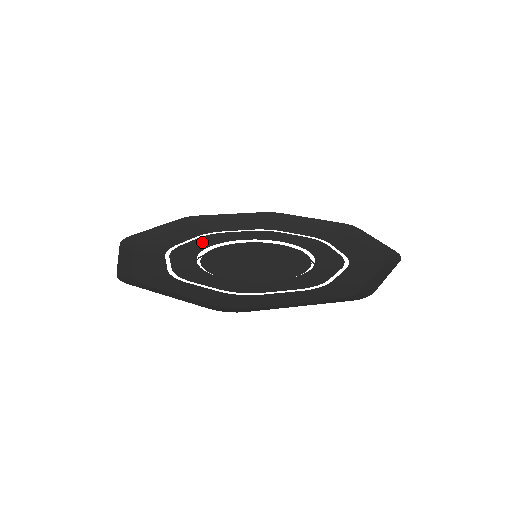
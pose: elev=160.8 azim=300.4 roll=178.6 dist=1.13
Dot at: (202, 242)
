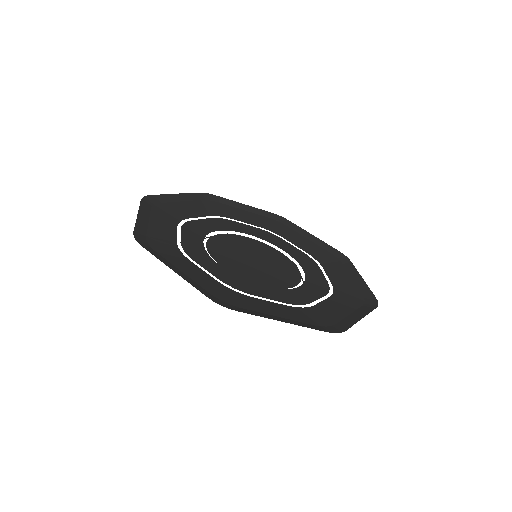
Dot at: (212, 224)
